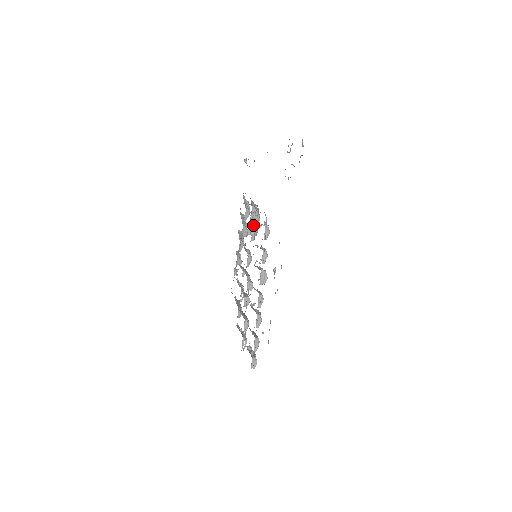
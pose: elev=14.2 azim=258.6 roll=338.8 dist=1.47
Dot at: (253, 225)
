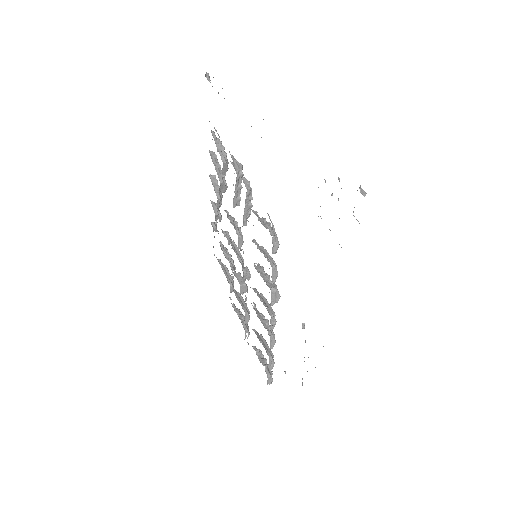
Dot at: (244, 208)
